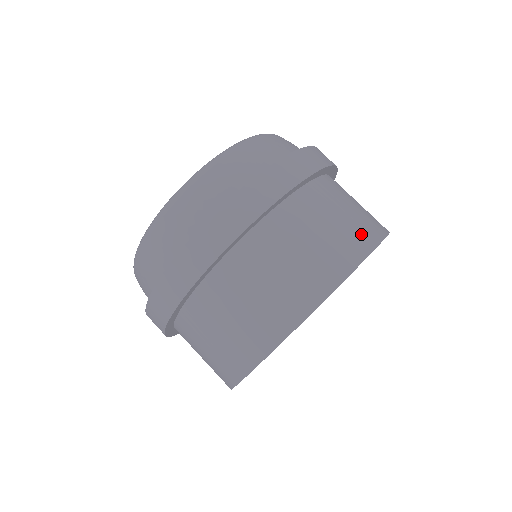
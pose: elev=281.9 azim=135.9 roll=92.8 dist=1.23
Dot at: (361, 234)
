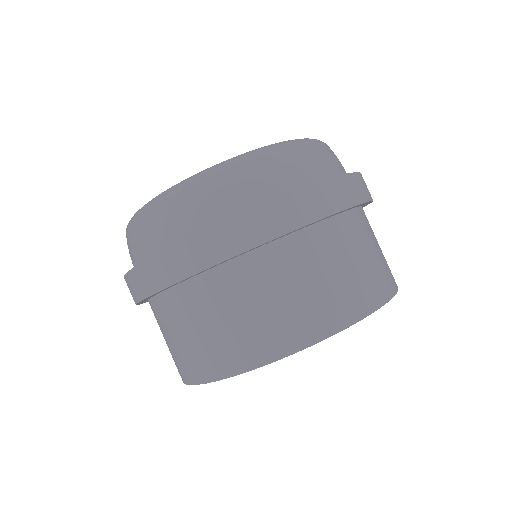
Dot at: (336, 308)
